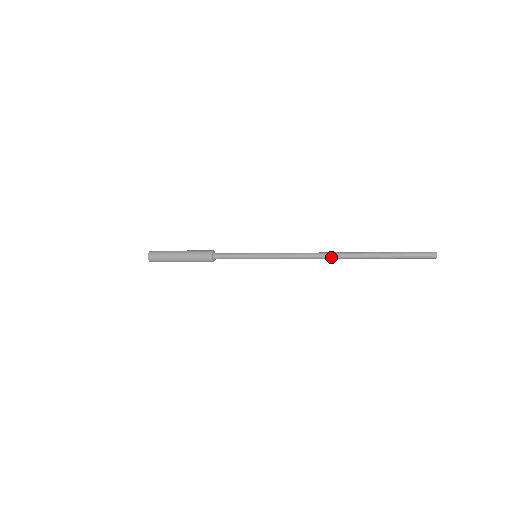
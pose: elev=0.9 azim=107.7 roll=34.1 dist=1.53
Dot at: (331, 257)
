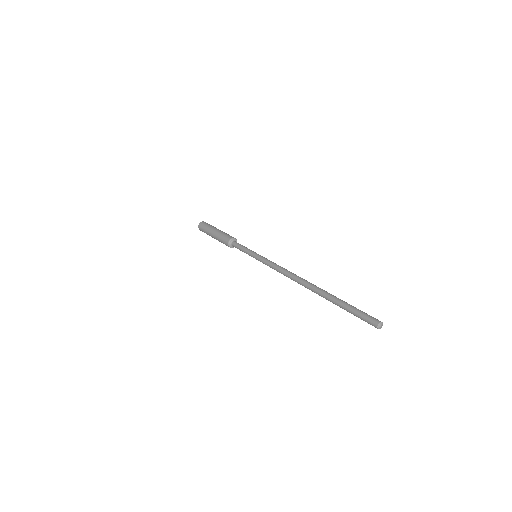
Dot at: (299, 283)
